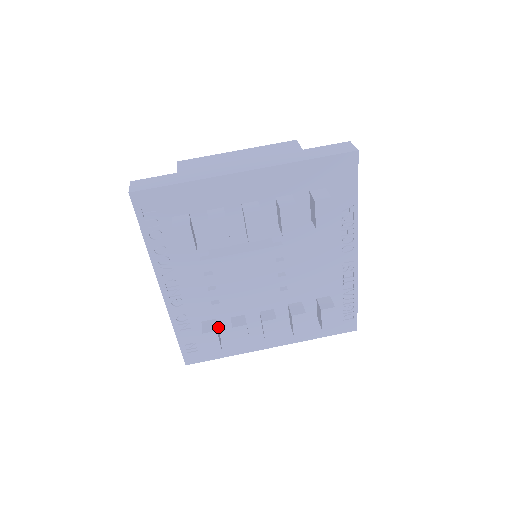
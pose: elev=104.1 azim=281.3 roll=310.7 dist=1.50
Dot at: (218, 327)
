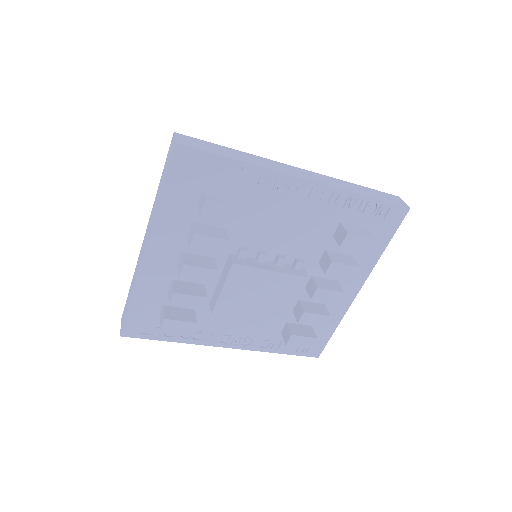
Dot at: (297, 323)
